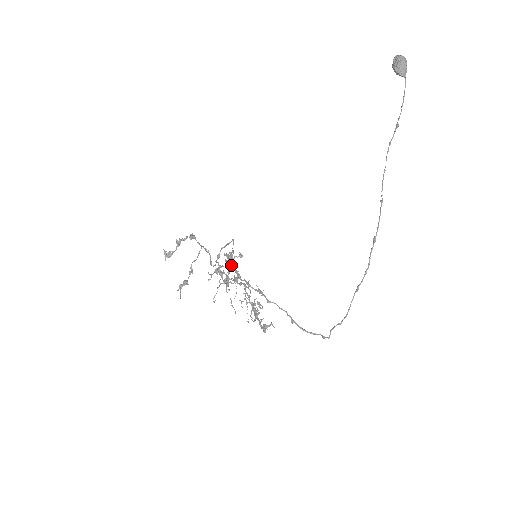
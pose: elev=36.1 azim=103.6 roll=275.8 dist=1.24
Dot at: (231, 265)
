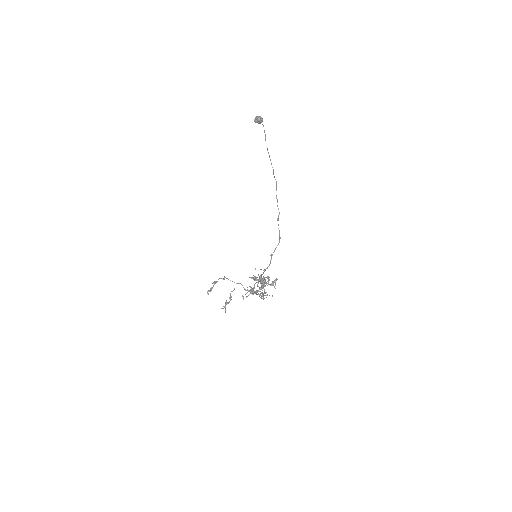
Dot at: (254, 280)
